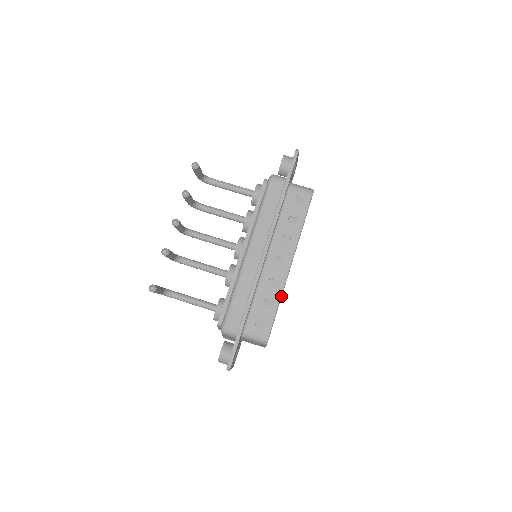
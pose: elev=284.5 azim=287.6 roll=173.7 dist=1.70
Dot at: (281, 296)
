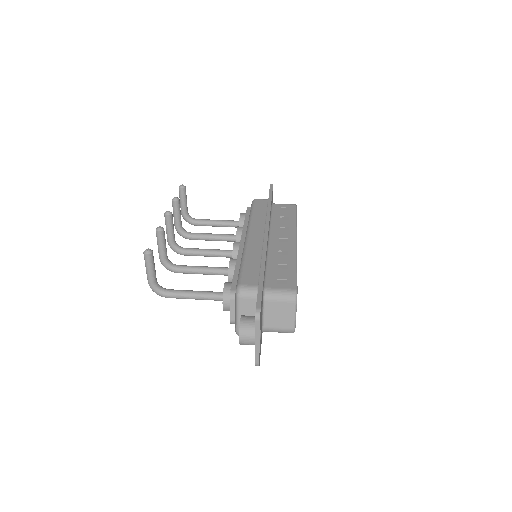
Dot at: (296, 261)
